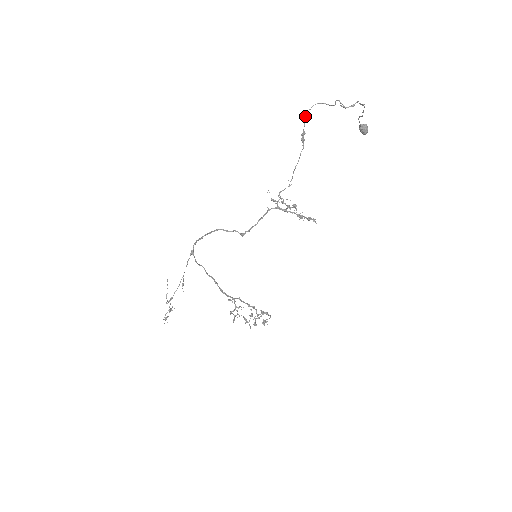
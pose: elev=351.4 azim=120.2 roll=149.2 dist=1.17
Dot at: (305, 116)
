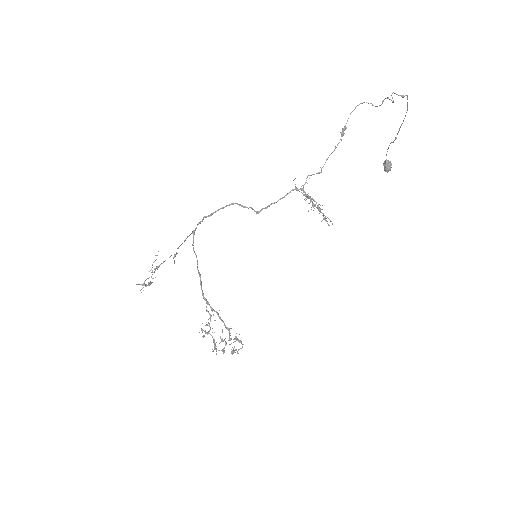
Dot at: (351, 112)
